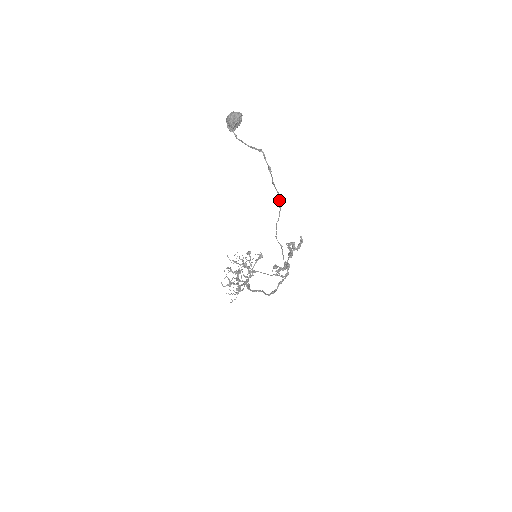
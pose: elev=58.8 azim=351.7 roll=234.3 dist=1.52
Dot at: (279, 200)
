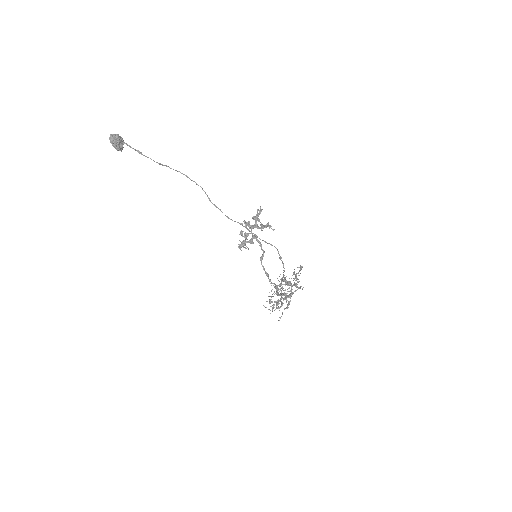
Dot at: occluded
